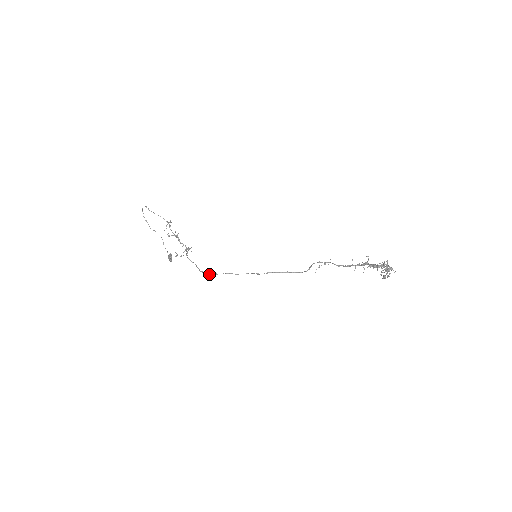
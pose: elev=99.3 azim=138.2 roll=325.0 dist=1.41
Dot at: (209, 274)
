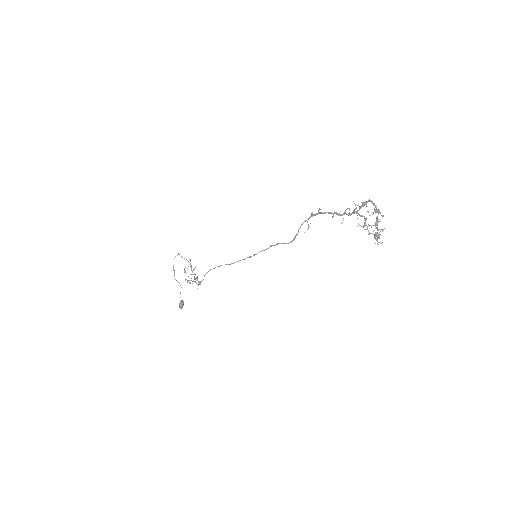
Dot at: occluded
